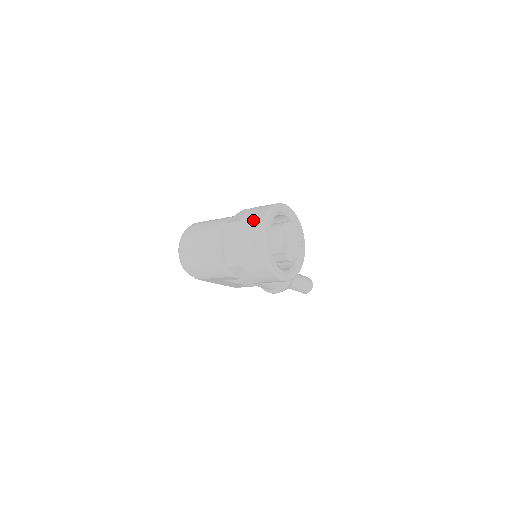
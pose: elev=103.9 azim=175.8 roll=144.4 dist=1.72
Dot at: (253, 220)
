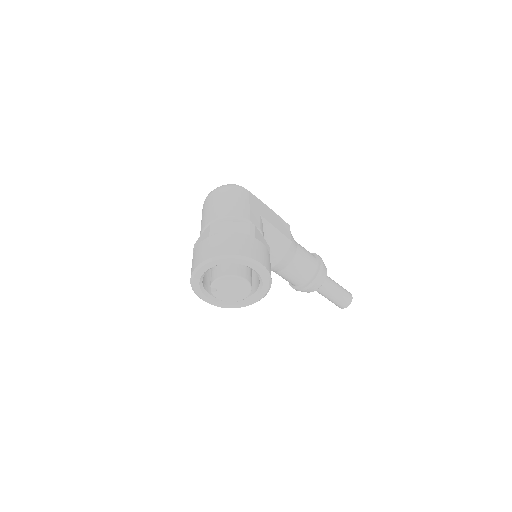
Dot at: (212, 247)
